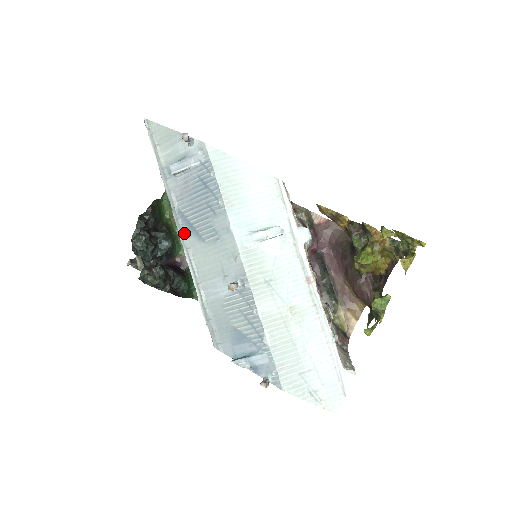
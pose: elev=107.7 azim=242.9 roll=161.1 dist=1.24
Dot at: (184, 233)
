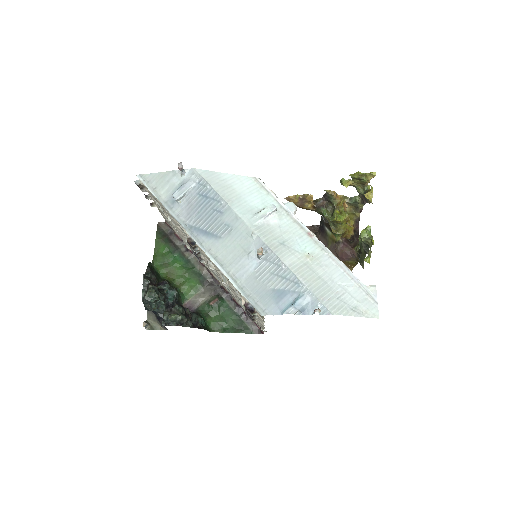
Dot at: (201, 240)
